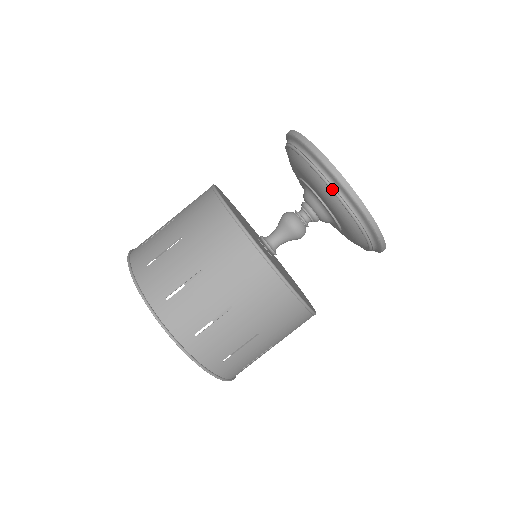
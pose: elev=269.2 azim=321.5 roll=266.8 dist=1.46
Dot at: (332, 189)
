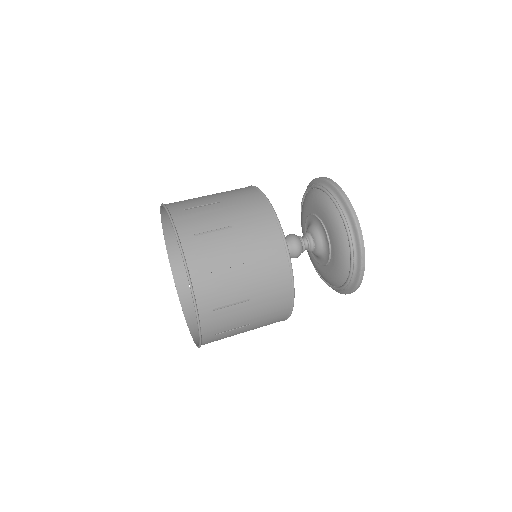
Dot at: (331, 196)
